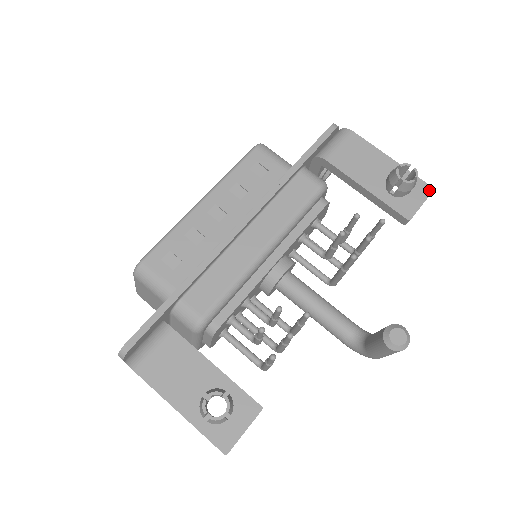
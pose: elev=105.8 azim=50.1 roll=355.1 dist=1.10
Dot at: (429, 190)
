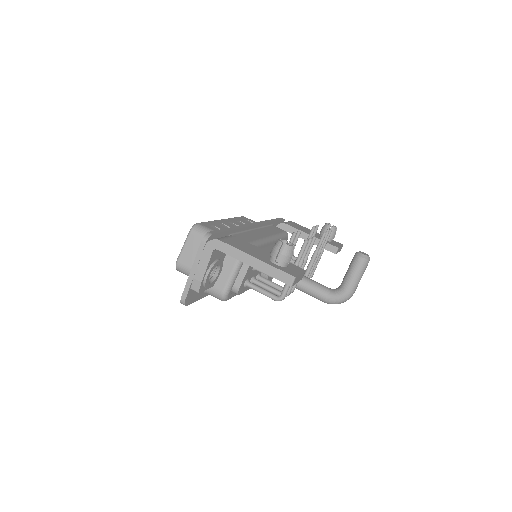
Dot at: (341, 244)
